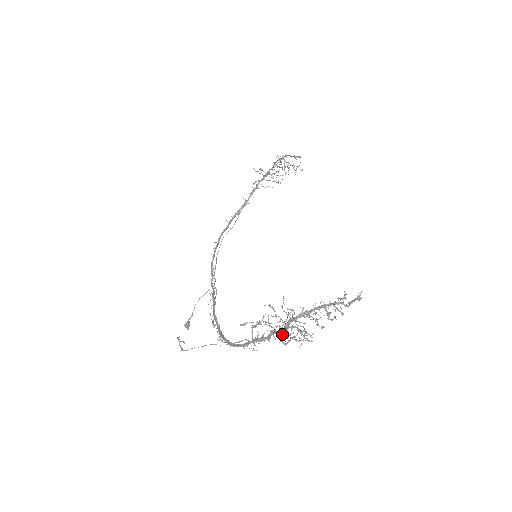
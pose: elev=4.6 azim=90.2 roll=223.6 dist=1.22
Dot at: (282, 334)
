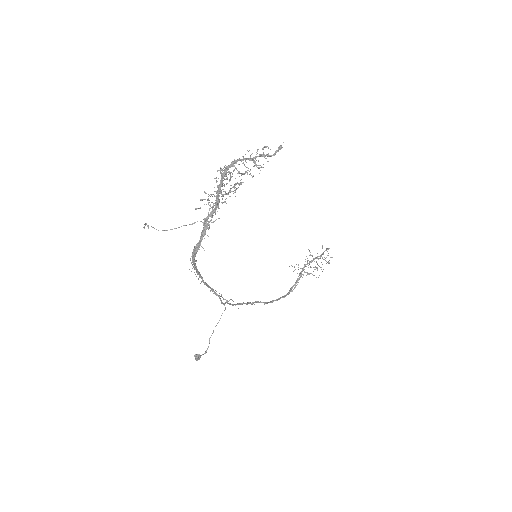
Dot at: (219, 189)
